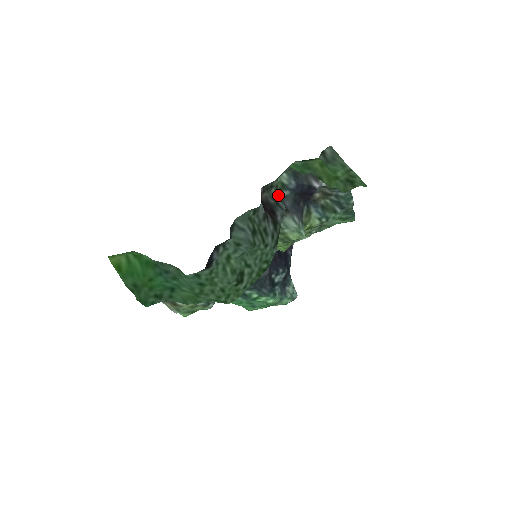
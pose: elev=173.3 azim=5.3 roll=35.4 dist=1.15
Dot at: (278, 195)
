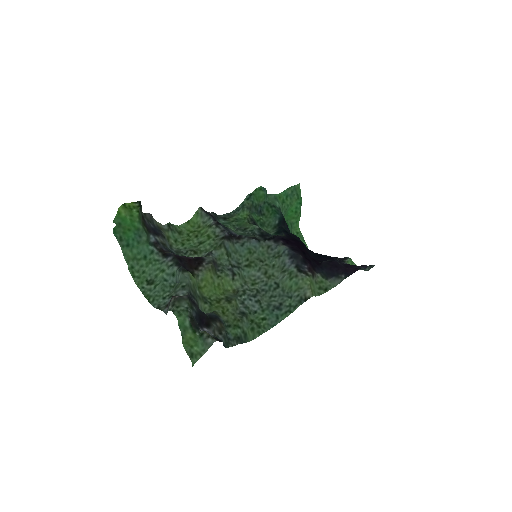
Dot at: (168, 310)
